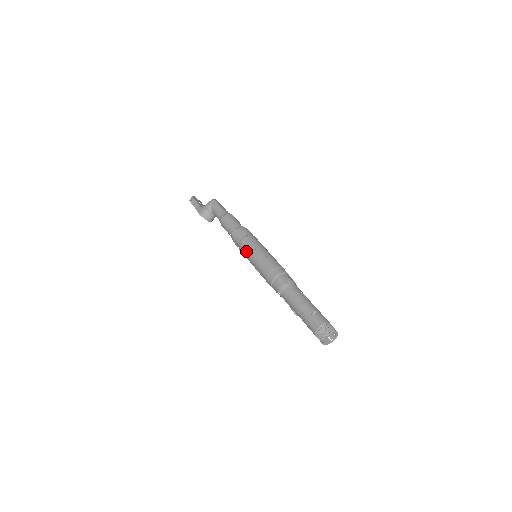
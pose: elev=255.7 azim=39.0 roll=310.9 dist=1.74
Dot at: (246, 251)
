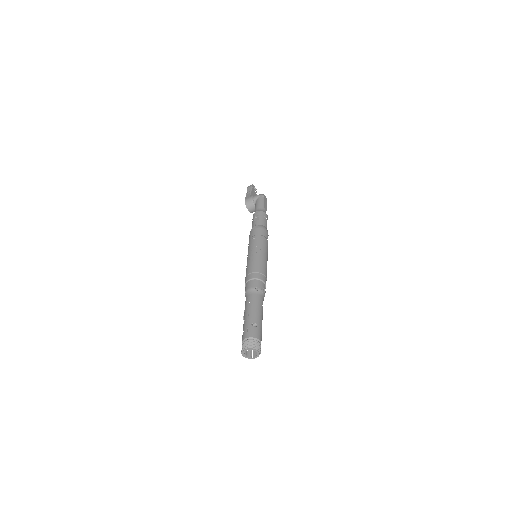
Dot at: (250, 246)
